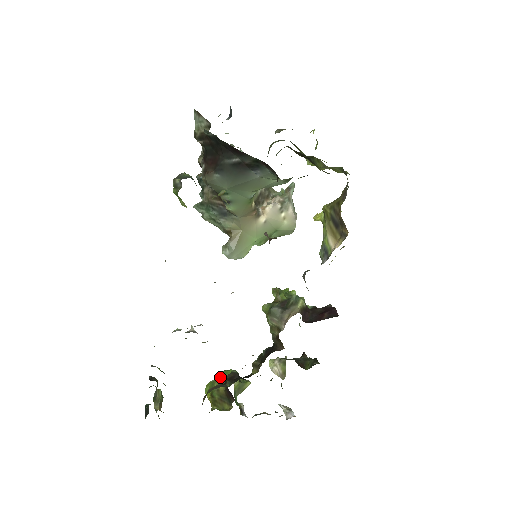
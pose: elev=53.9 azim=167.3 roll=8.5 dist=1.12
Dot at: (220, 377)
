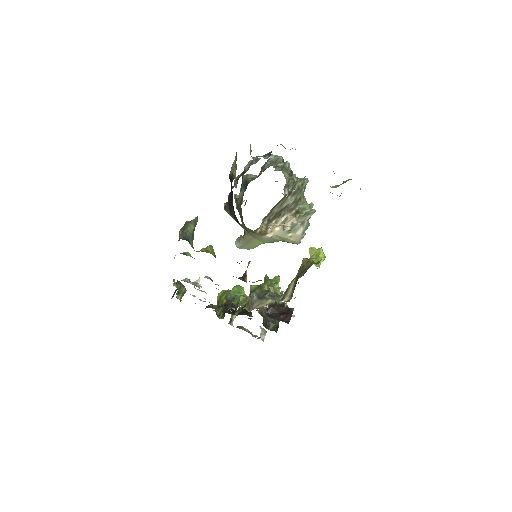
Dot at: (228, 293)
